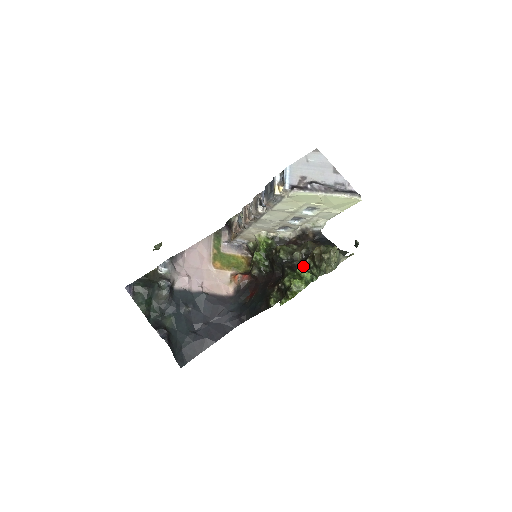
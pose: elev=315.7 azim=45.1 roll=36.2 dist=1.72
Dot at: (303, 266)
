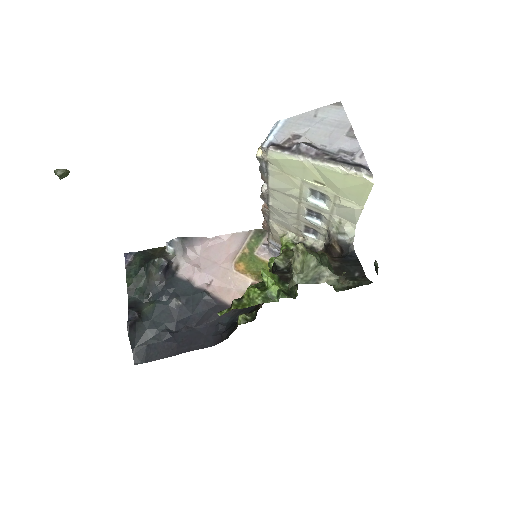
Dot at: occluded
